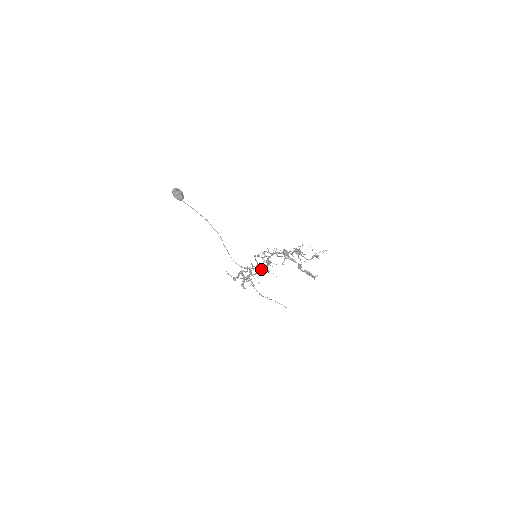
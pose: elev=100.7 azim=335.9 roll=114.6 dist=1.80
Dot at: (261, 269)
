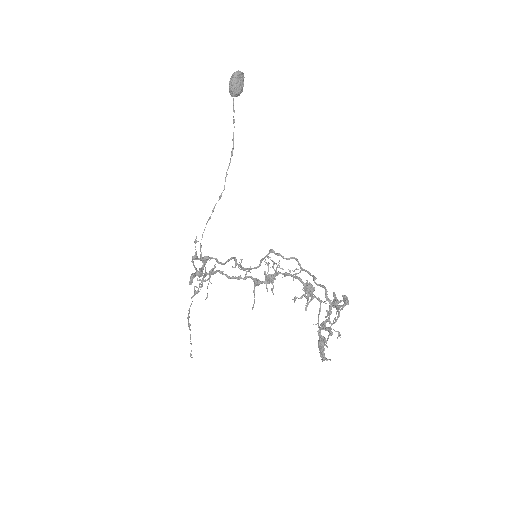
Dot at: (245, 279)
